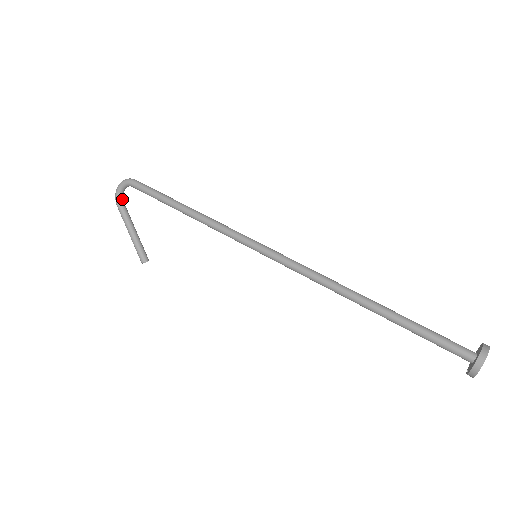
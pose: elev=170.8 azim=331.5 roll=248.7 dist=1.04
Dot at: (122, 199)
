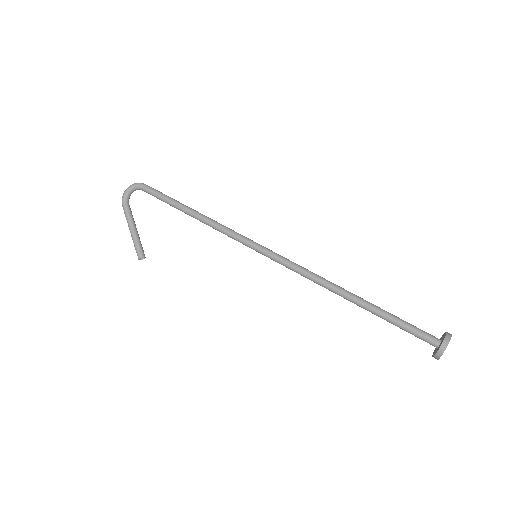
Dot at: (128, 200)
